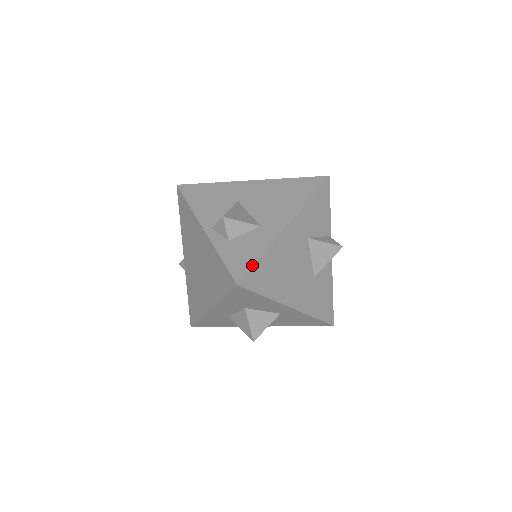
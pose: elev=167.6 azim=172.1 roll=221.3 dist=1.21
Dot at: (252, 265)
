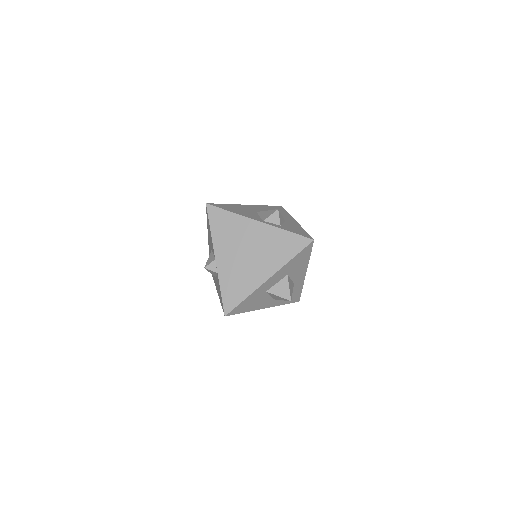
Dot at: occluded
